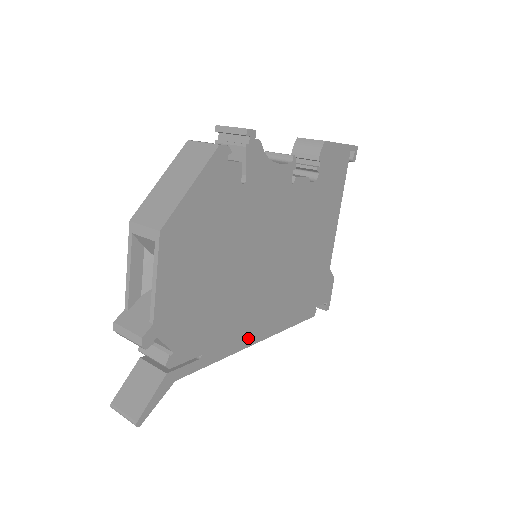
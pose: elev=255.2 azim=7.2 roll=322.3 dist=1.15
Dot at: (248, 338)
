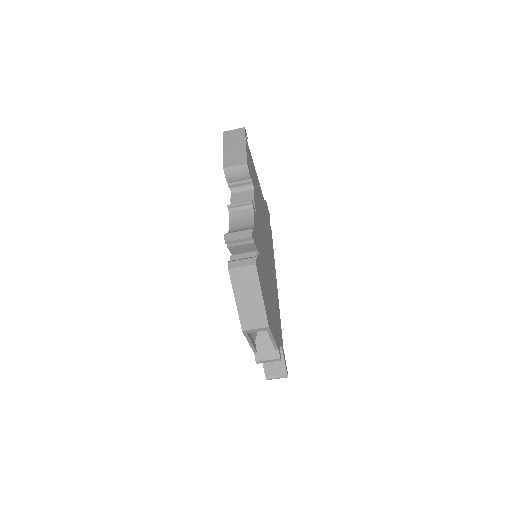
Dot at: (277, 291)
